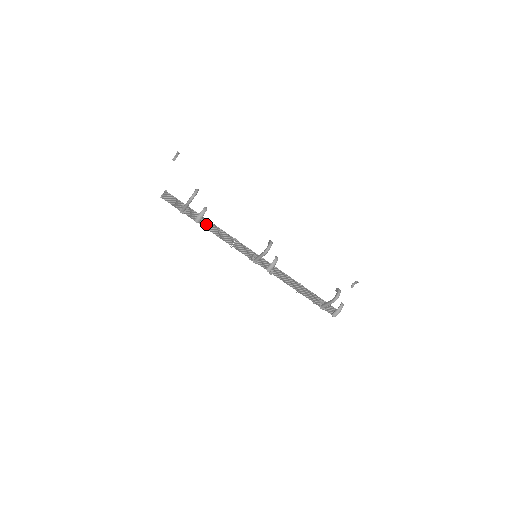
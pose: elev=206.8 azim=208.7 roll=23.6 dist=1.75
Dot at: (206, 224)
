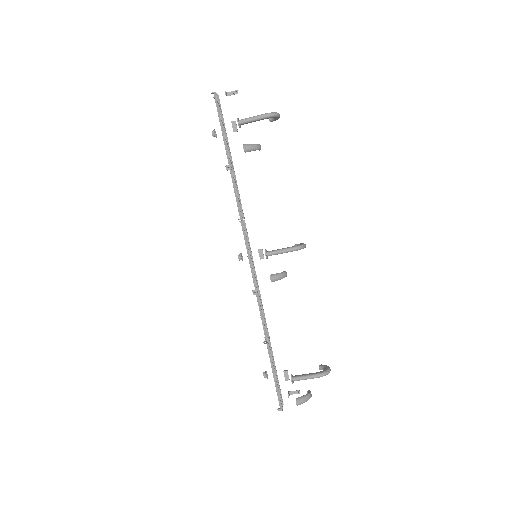
Dot at: (233, 170)
